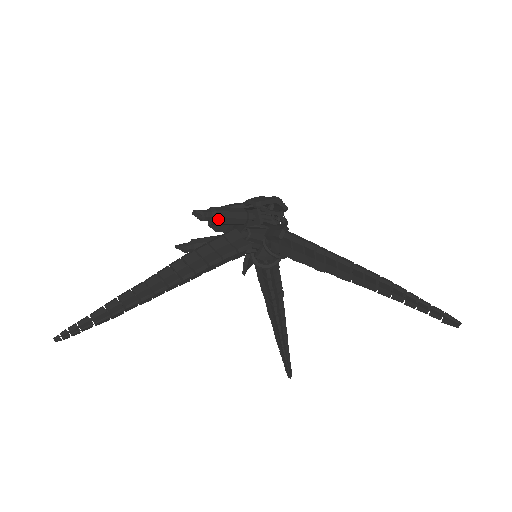
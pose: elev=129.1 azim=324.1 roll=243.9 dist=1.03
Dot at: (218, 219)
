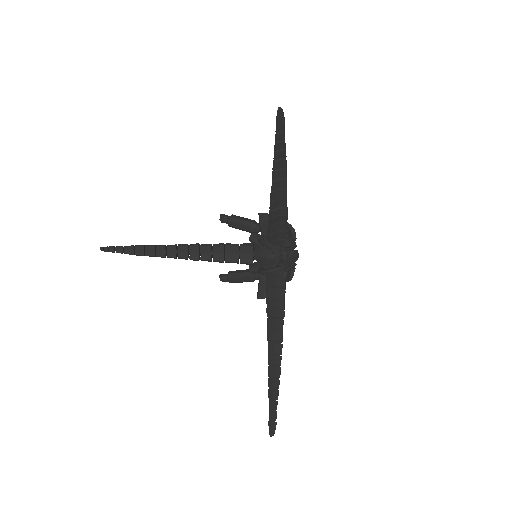
Dot at: (231, 218)
